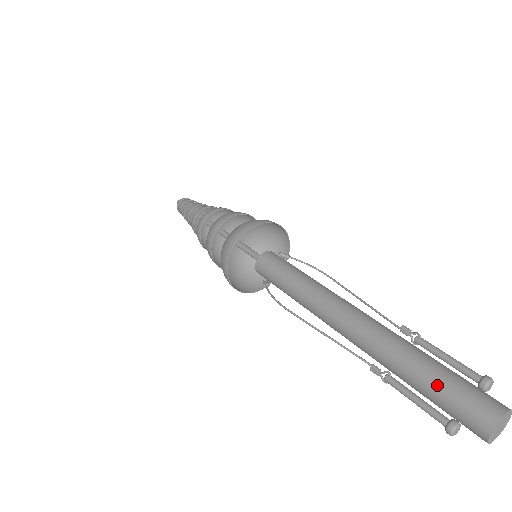
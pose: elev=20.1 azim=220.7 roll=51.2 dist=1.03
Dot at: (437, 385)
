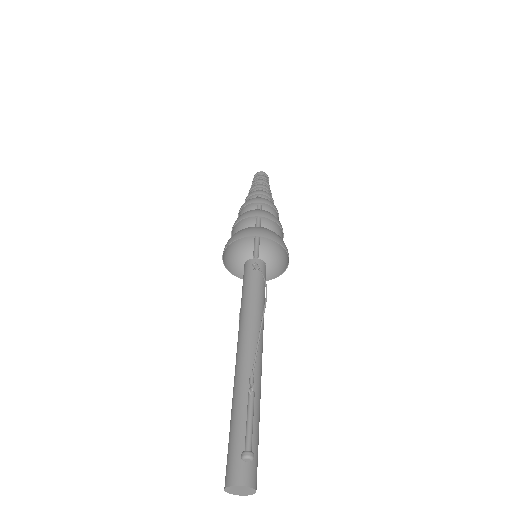
Dot at: (229, 439)
